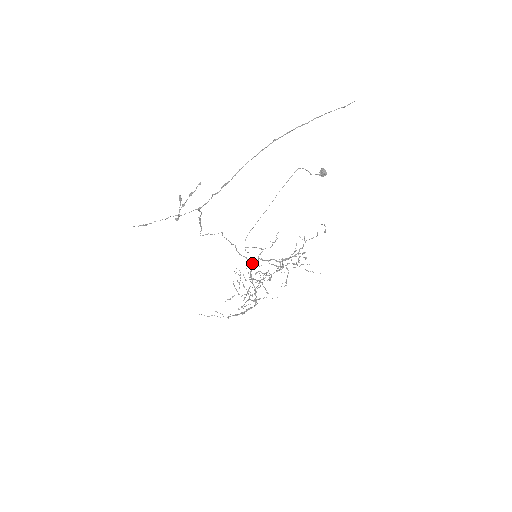
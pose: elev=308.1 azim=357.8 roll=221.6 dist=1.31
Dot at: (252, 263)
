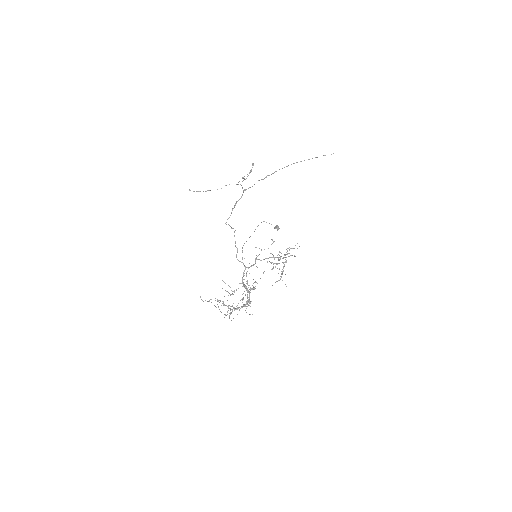
Dot at: (247, 267)
